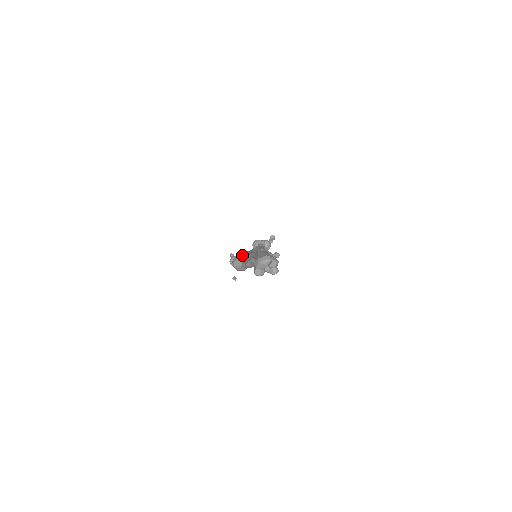
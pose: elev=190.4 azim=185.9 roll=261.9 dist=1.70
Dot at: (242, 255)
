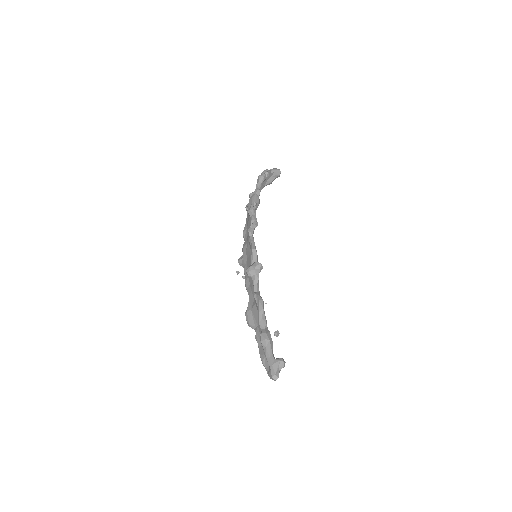
Dot at: (249, 312)
